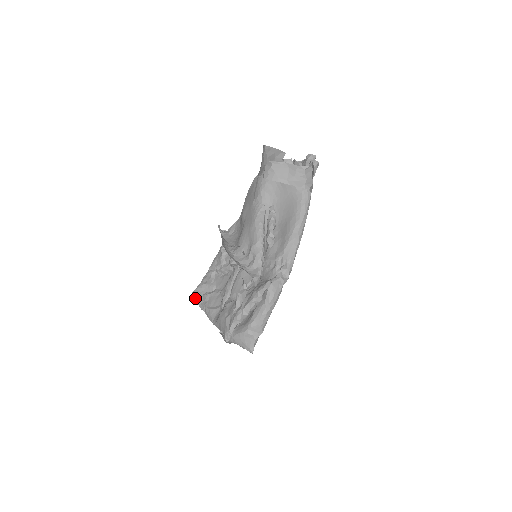
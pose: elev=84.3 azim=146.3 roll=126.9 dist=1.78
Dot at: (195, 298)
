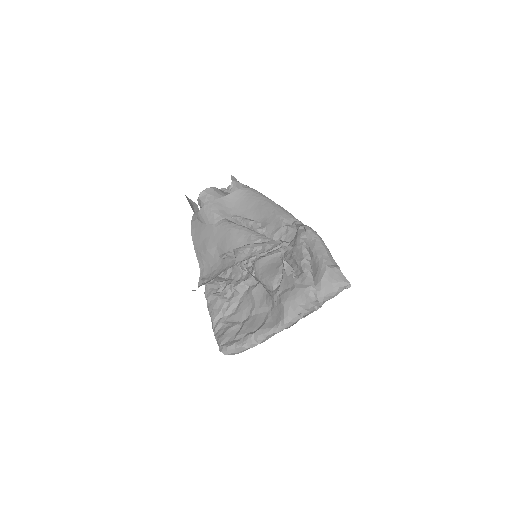
Dot at: (229, 348)
